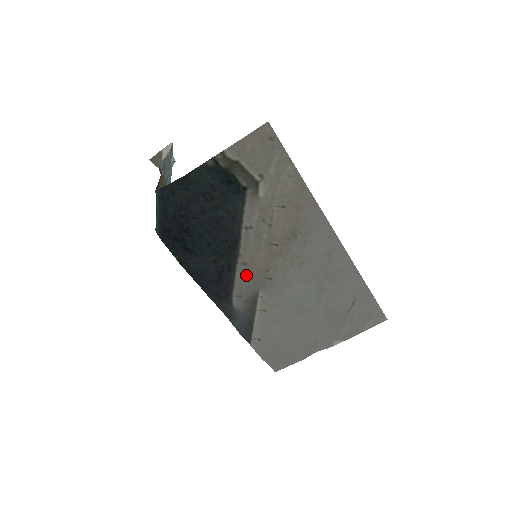
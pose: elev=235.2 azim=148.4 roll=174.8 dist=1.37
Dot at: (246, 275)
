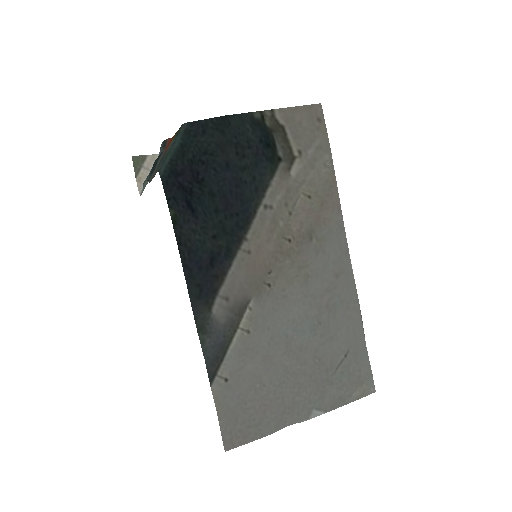
Dot at: (245, 268)
